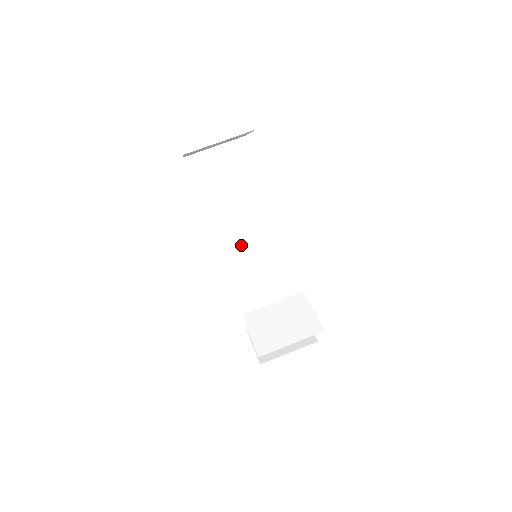
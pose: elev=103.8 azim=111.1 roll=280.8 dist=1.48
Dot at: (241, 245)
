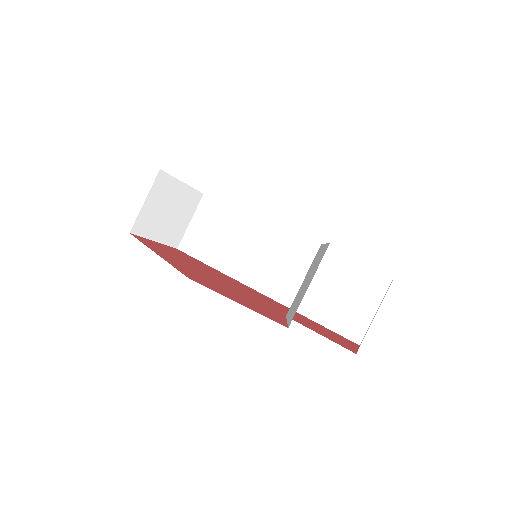
Dot at: (275, 271)
